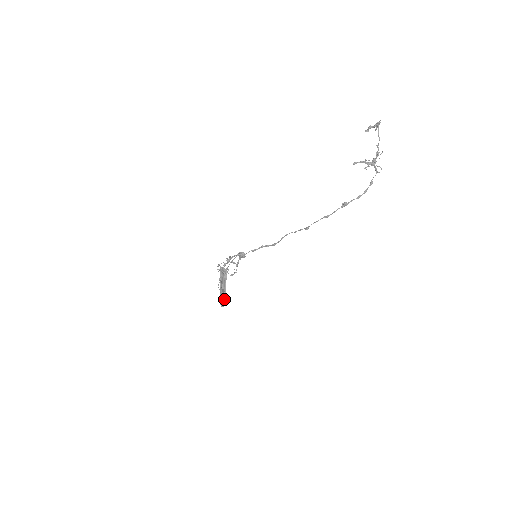
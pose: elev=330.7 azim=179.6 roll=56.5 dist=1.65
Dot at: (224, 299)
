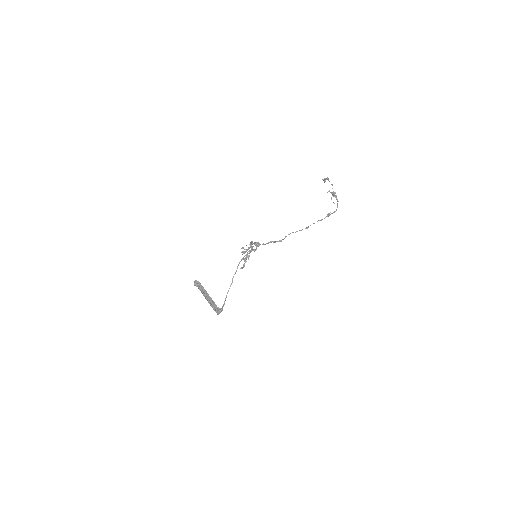
Dot at: (213, 309)
